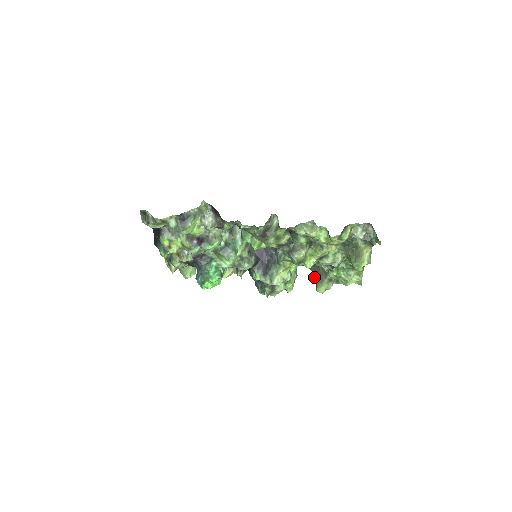
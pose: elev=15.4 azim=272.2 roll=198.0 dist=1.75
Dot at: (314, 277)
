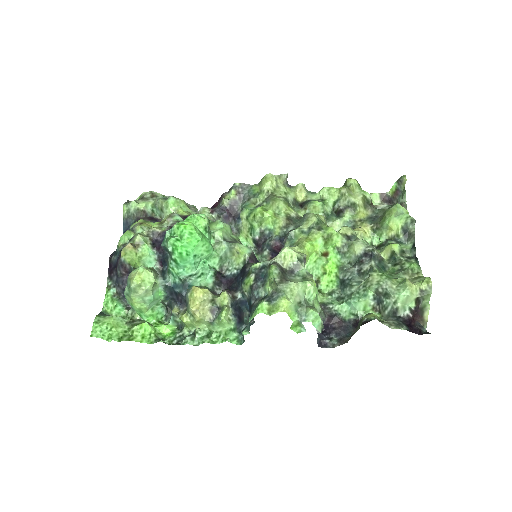
Dot at: (354, 332)
